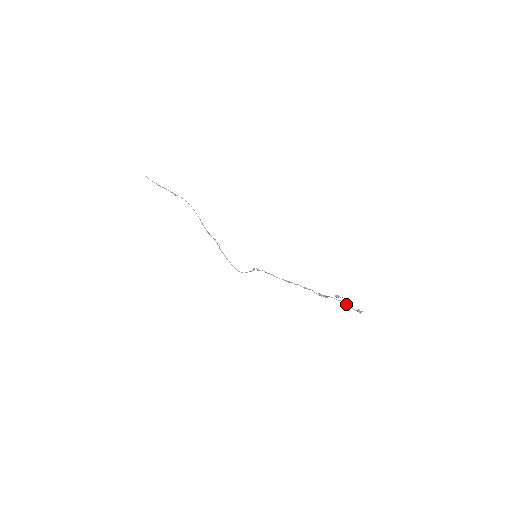
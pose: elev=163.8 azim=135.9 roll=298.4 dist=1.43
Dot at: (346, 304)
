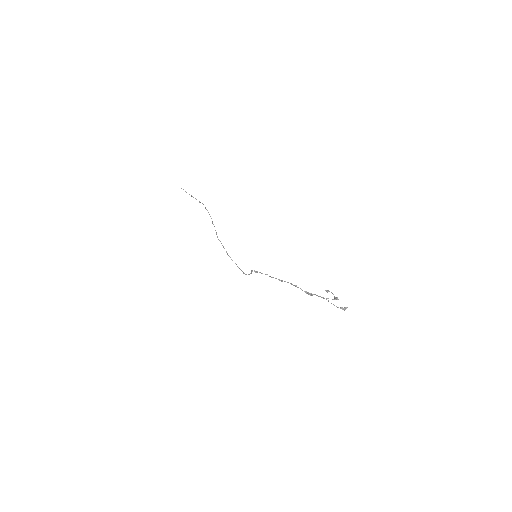
Dot at: occluded
